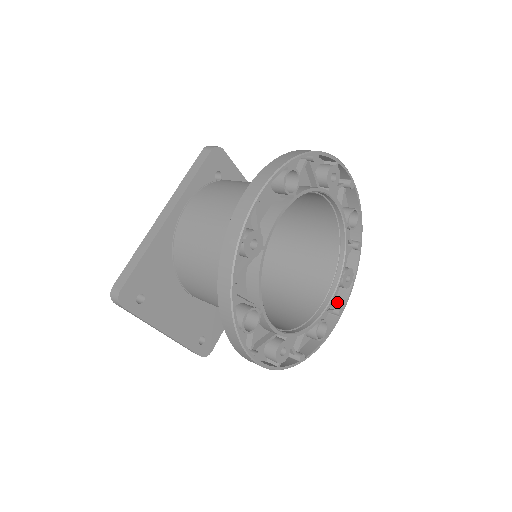
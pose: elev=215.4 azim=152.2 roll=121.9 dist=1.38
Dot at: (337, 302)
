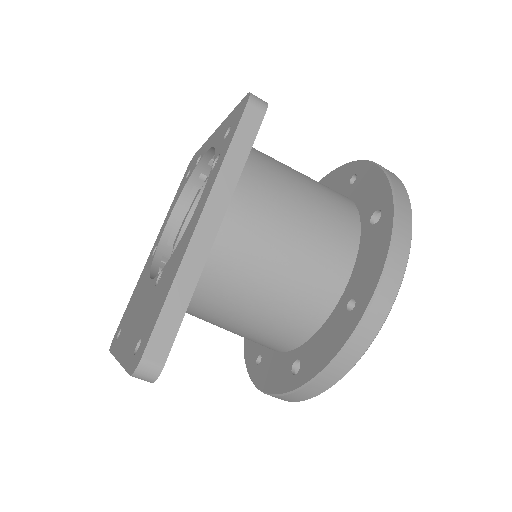
Dot at: occluded
